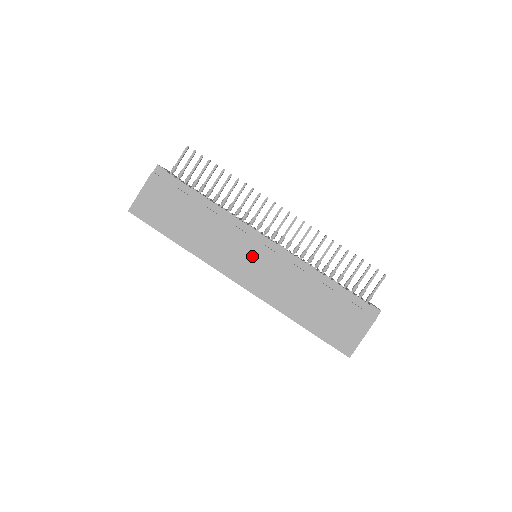
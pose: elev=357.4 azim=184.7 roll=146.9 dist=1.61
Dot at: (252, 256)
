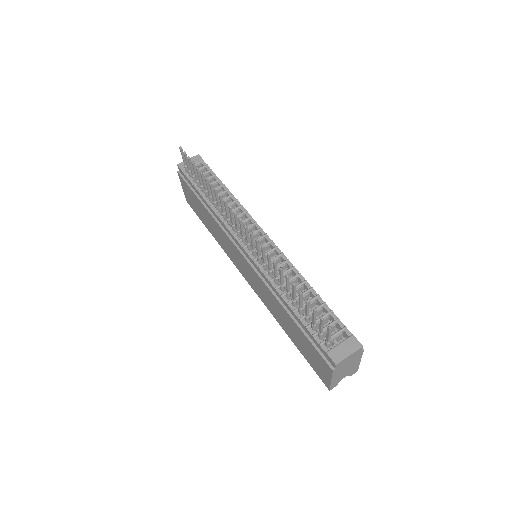
Dot at: (242, 262)
